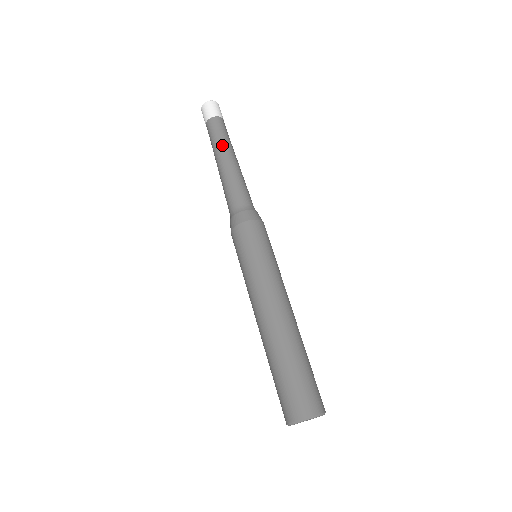
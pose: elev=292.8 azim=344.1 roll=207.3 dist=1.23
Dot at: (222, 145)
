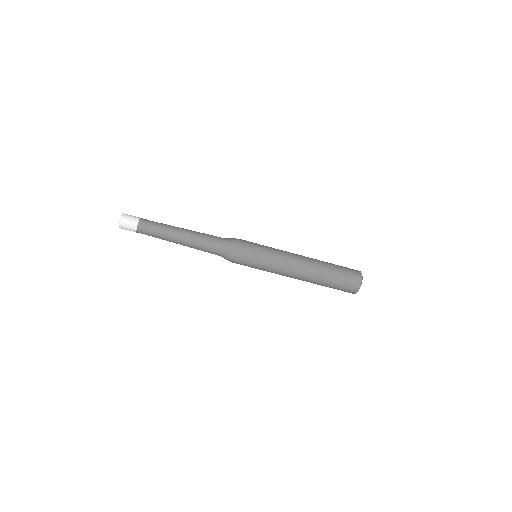
Dot at: (166, 233)
